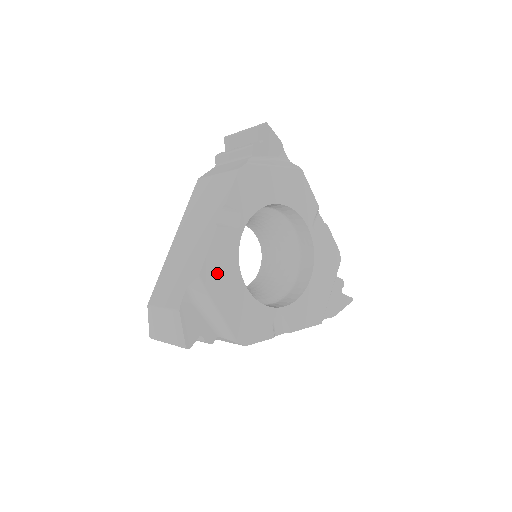
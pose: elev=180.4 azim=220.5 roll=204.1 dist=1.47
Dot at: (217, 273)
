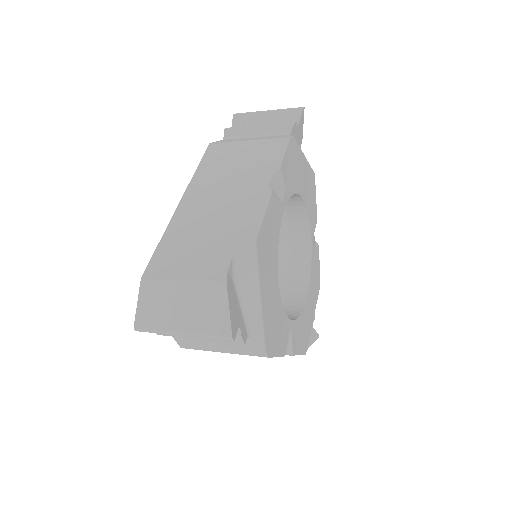
Dot at: (266, 247)
